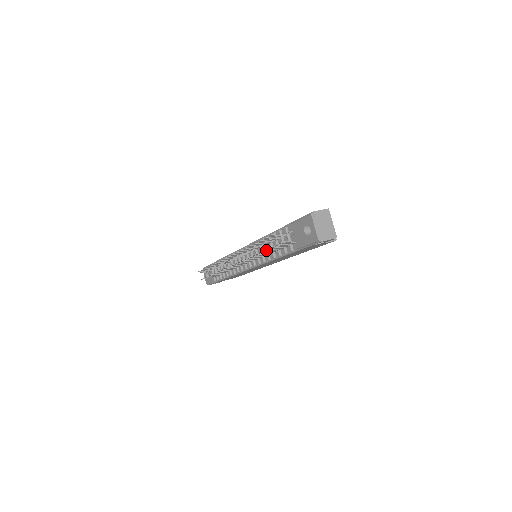
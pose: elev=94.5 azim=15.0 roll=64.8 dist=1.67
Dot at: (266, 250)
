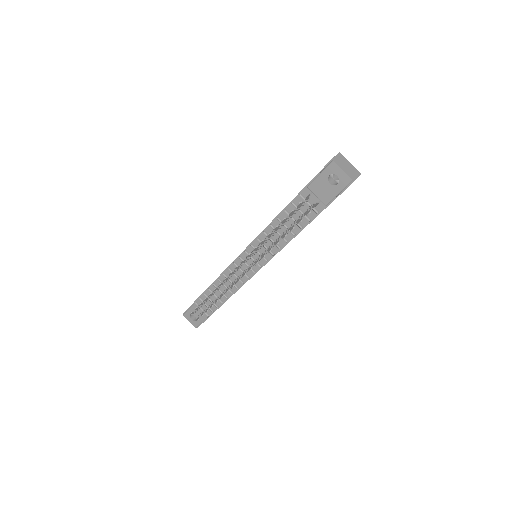
Dot at: (294, 225)
